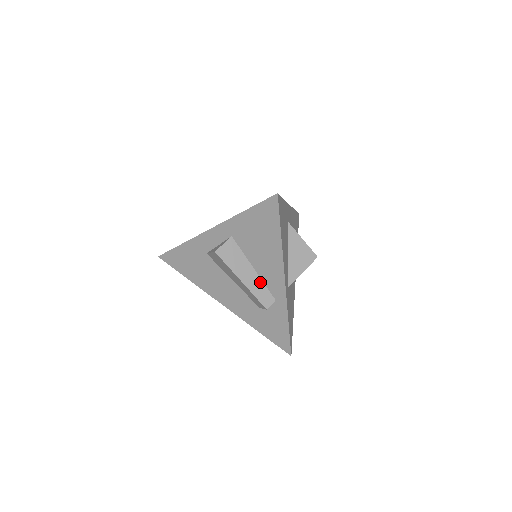
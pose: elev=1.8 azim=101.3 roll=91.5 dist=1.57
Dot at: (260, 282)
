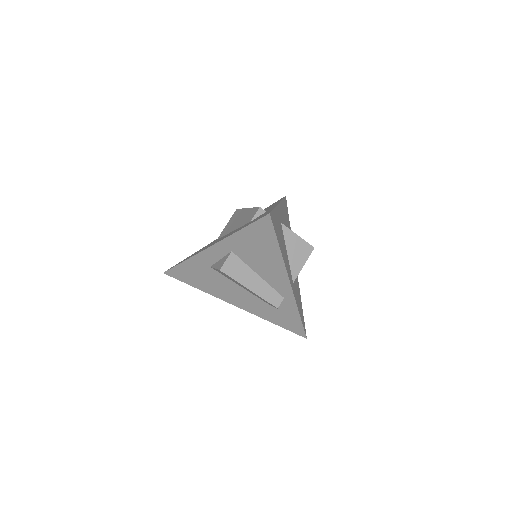
Dot at: (267, 286)
